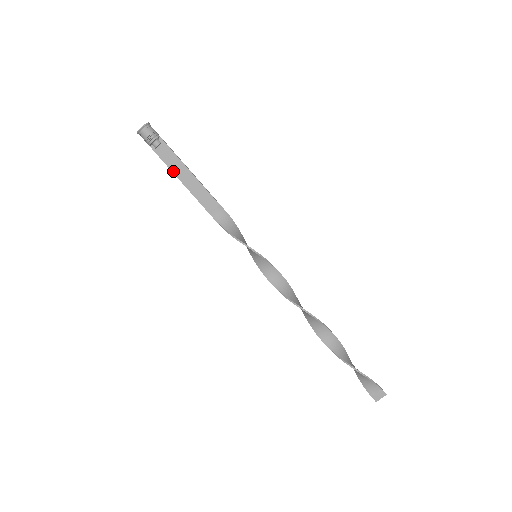
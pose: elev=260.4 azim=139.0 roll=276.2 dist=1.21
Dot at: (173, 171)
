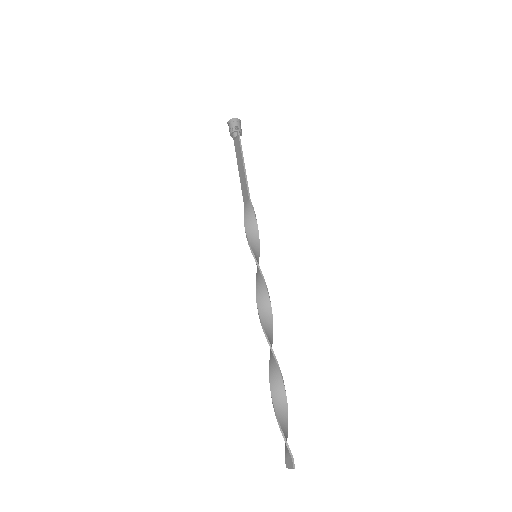
Dot at: (238, 161)
